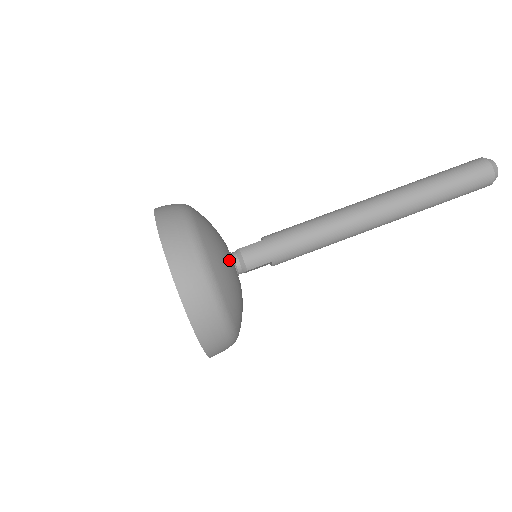
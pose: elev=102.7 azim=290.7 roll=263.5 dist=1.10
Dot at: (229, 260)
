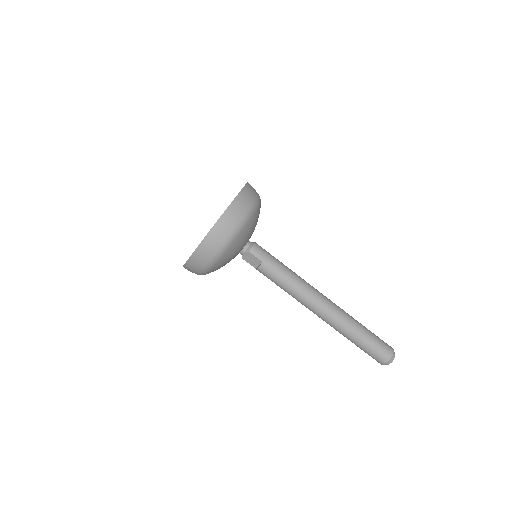
Dot at: occluded
